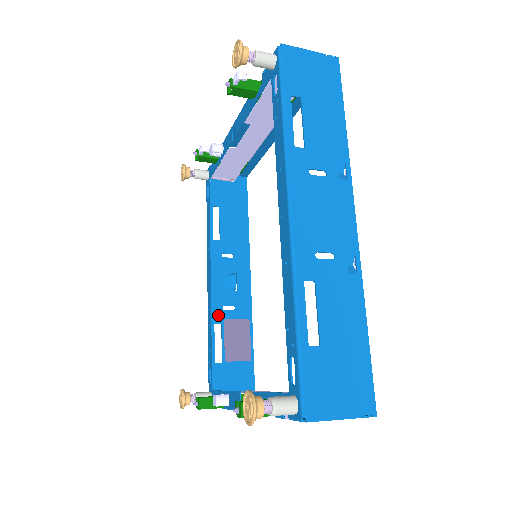
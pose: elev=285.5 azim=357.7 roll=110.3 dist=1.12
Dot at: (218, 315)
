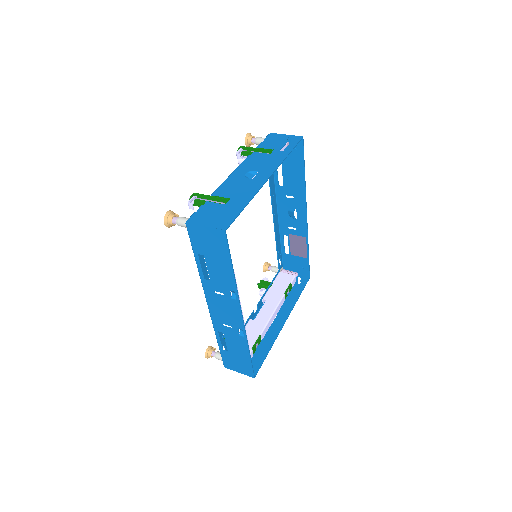
Dot at: (285, 231)
